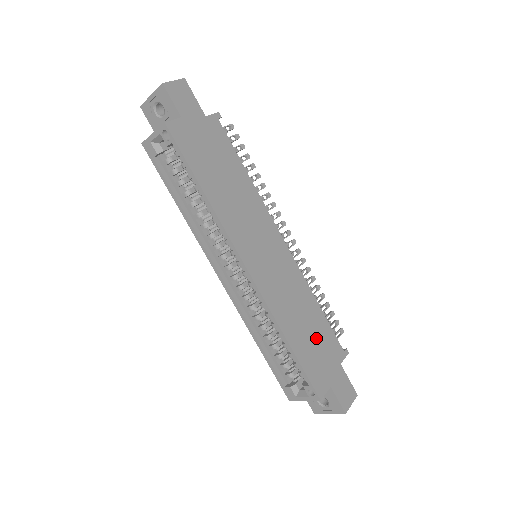
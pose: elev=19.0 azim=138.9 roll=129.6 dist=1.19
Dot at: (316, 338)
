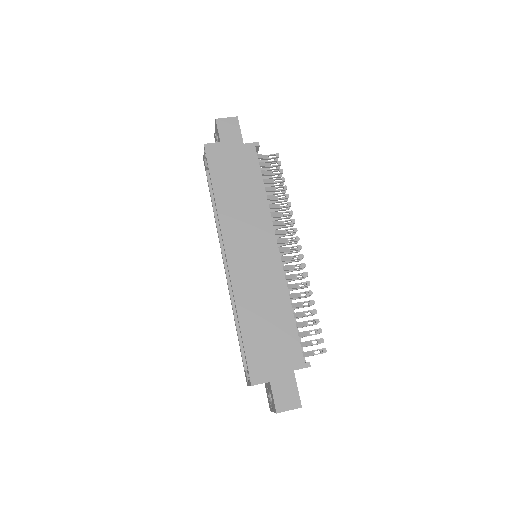
Dot at: (274, 336)
